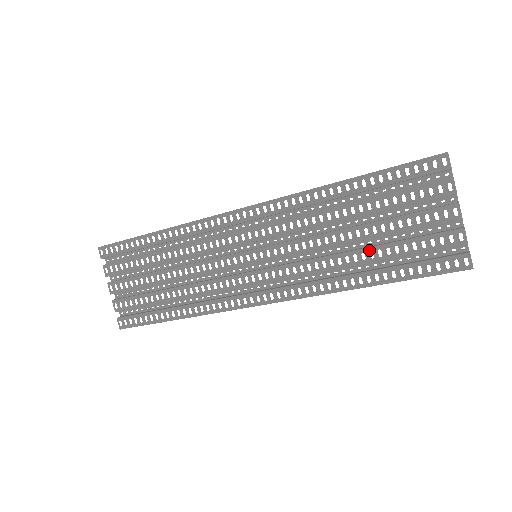
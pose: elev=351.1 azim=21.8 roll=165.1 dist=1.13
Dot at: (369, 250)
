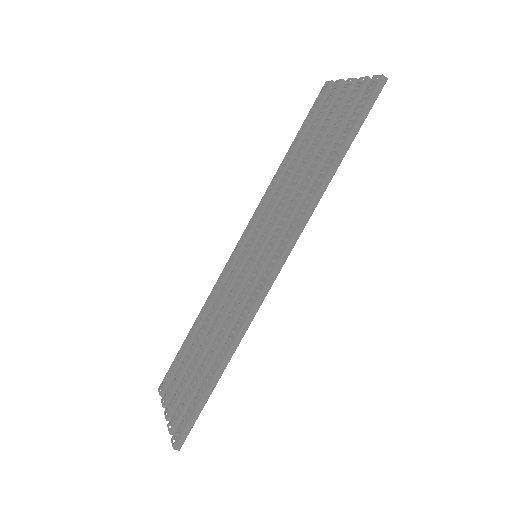
Dot at: (317, 156)
